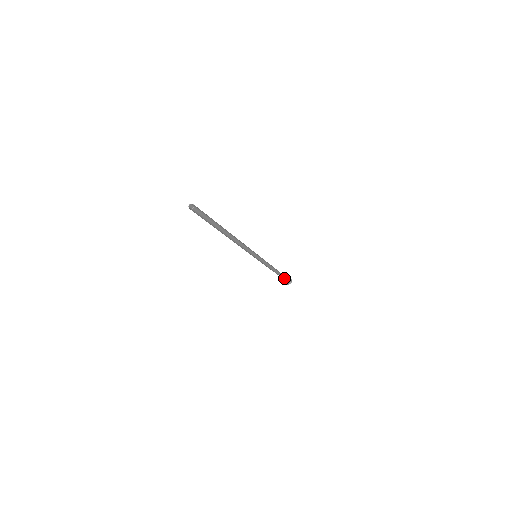
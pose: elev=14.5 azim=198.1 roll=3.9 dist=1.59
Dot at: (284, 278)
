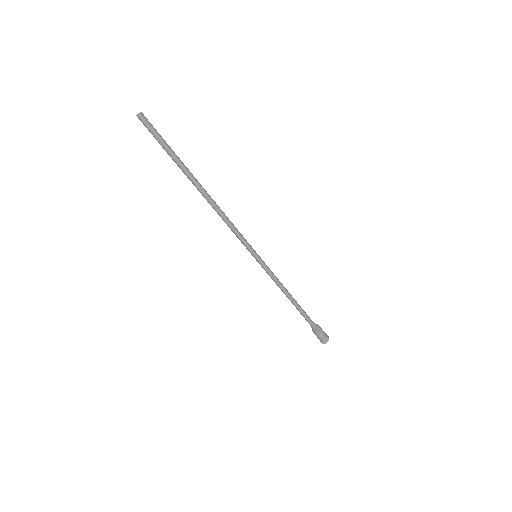
Dot at: (314, 327)
